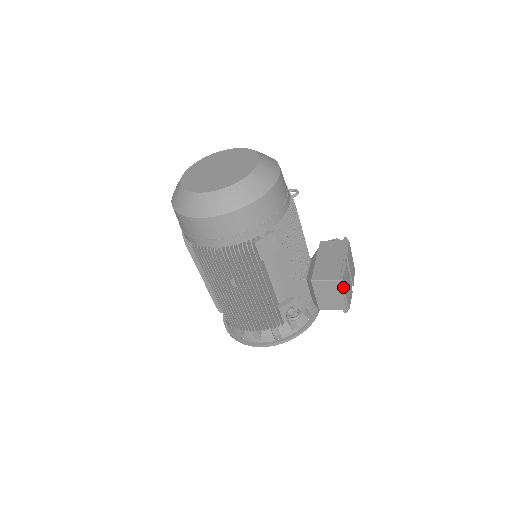
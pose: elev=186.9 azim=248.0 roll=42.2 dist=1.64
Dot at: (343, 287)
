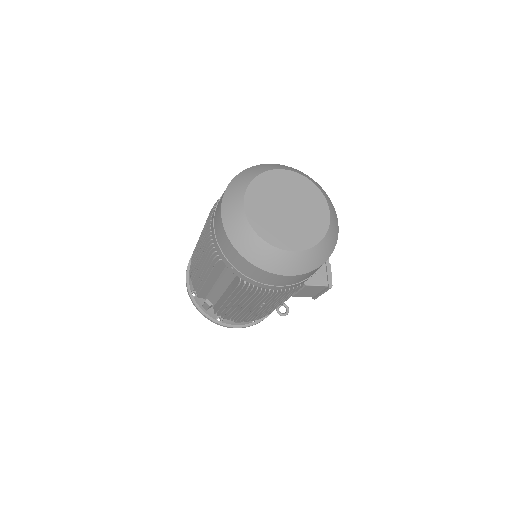
Dot at: occluded
